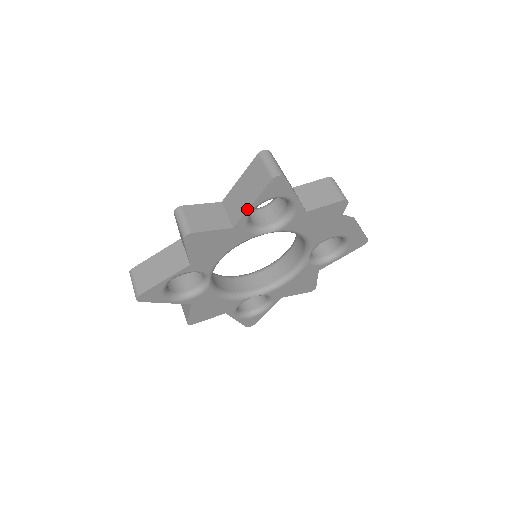
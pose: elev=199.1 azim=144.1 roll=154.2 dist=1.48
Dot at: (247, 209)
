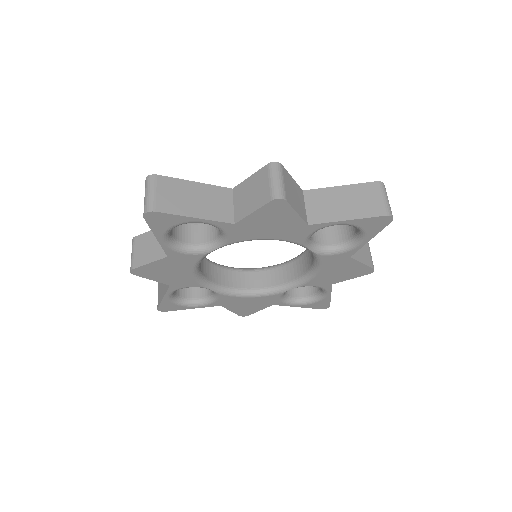
Dot at: (159, 242)
